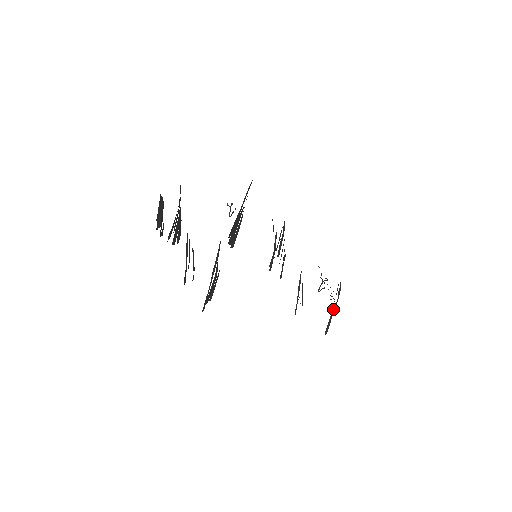
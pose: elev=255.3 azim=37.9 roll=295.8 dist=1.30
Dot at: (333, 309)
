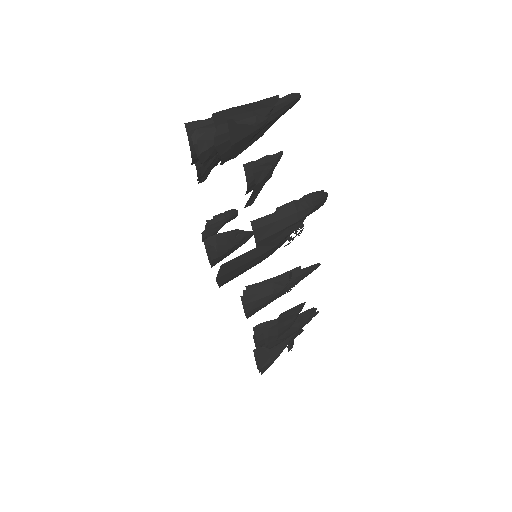
Dot at: (281, 214)
